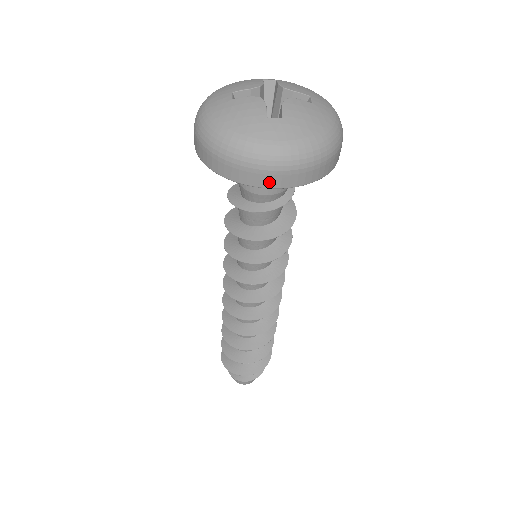
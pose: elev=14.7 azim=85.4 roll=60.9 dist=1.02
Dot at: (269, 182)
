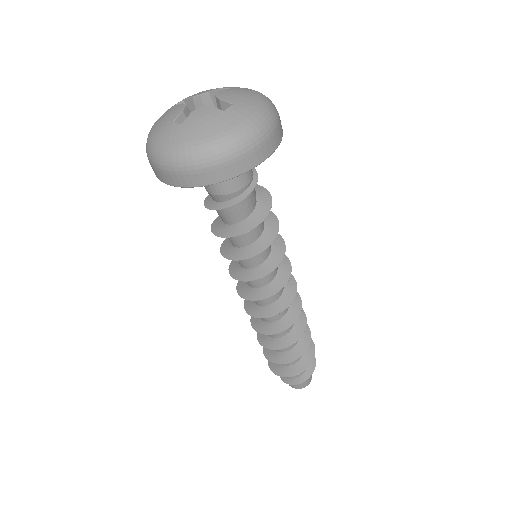
Dot at: (167, 179)
